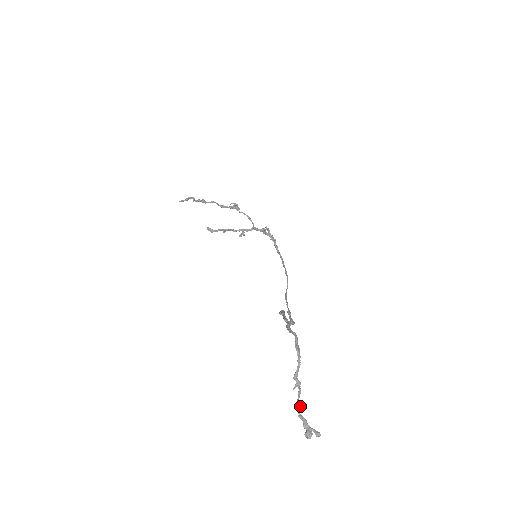
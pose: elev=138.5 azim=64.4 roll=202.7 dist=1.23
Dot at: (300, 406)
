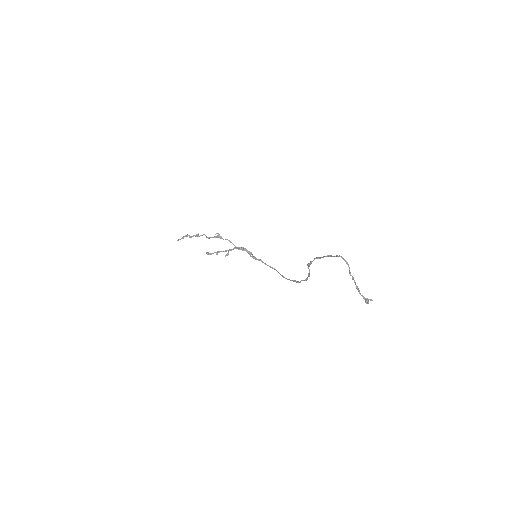
Dot at: (358, 288)
